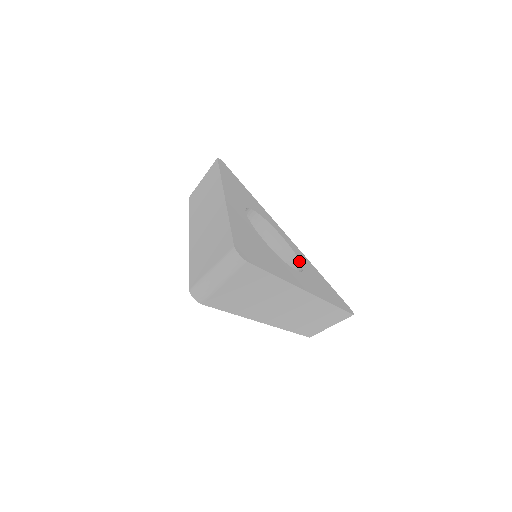
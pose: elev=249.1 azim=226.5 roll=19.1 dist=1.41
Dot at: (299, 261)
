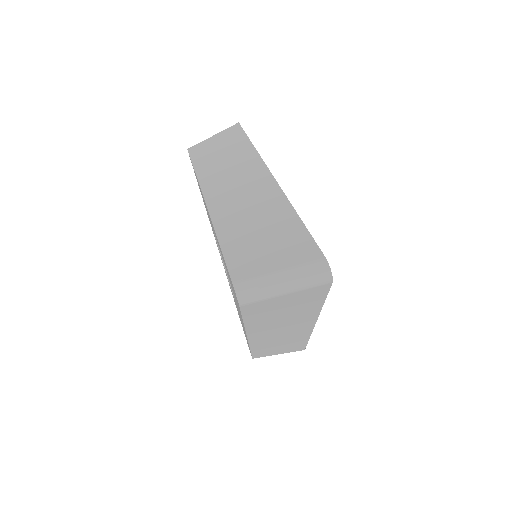
Dot at: occluded
